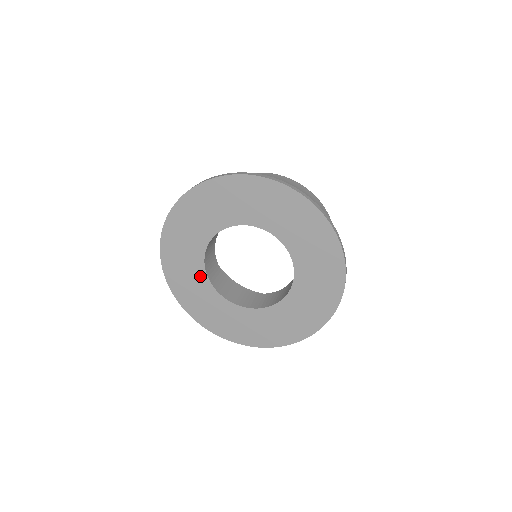
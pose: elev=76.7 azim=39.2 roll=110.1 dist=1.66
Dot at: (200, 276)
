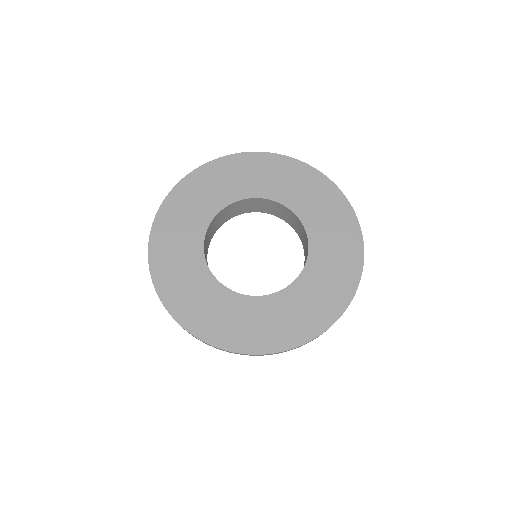
Dot at: (224, 297)
